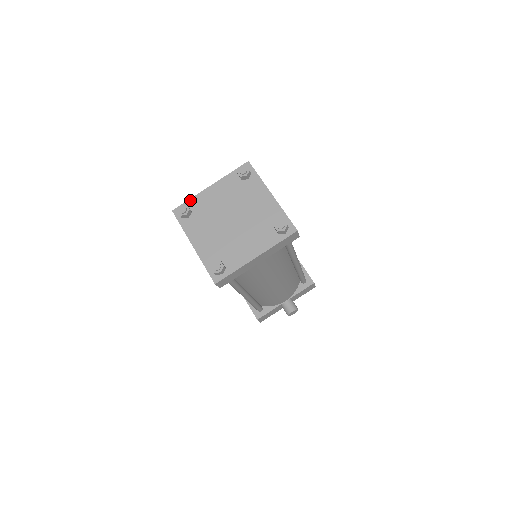
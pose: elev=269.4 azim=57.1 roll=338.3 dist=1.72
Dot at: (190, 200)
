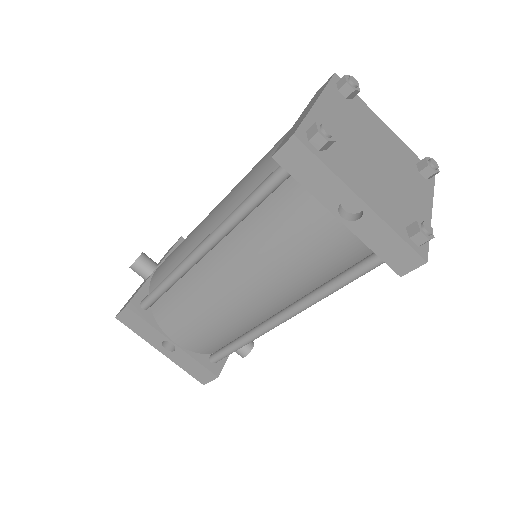
Dot at: (308, 118)
